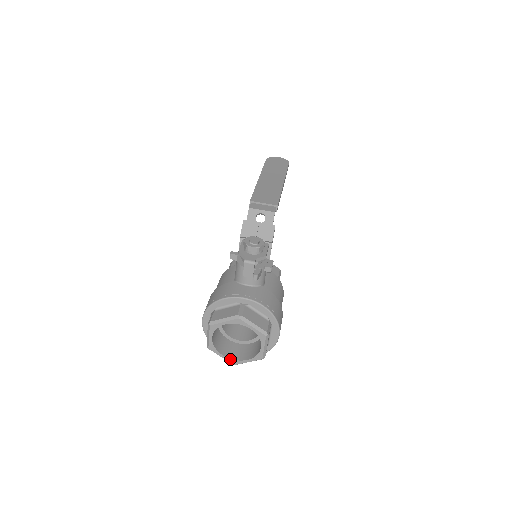
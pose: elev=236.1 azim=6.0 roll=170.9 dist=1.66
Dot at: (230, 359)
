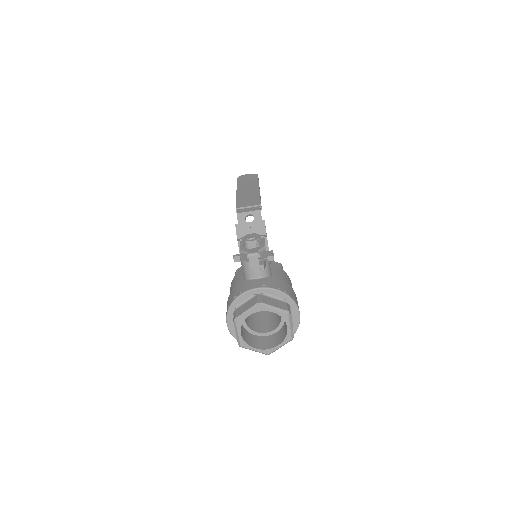
Dot at: (263, 350)
